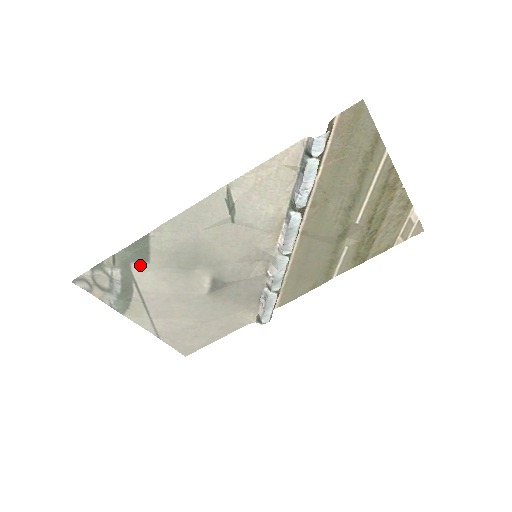
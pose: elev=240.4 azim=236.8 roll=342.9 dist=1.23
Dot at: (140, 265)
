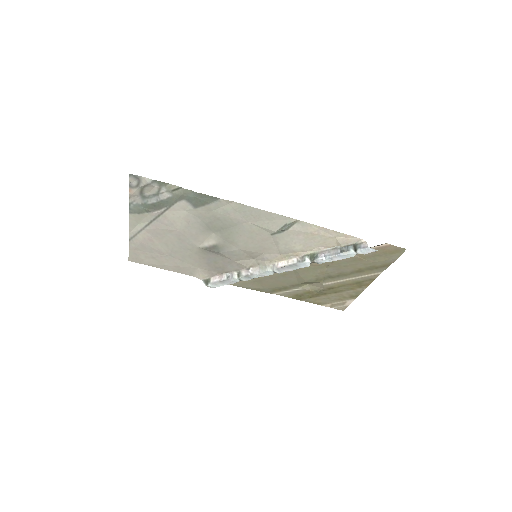
Dot at: (187, 204)
